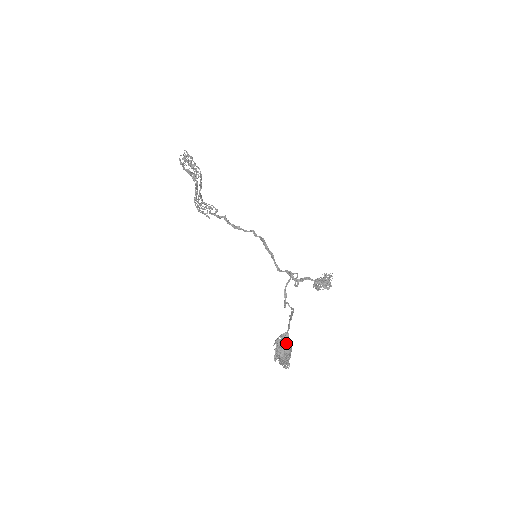
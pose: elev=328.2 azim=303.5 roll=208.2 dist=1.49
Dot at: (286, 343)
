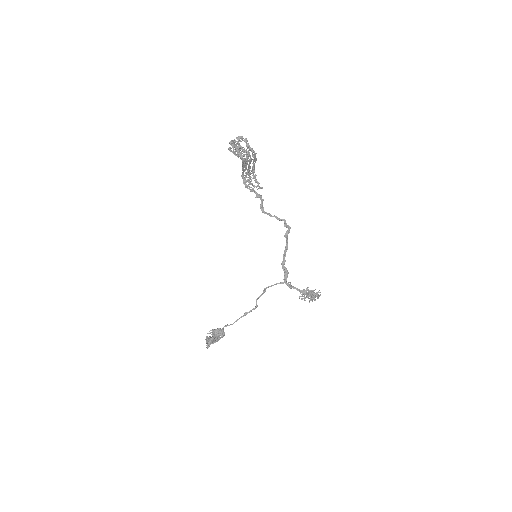
Dot at: (216, 336)
